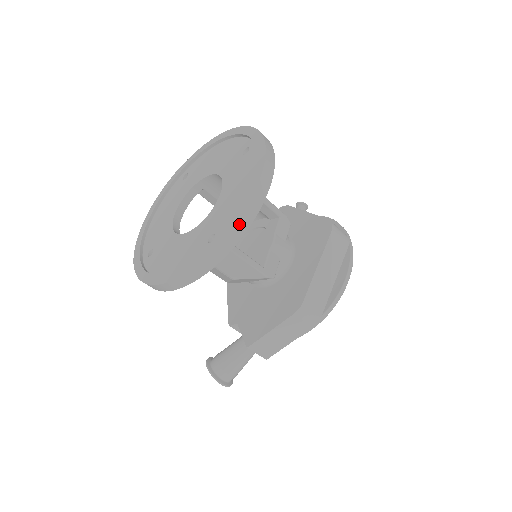
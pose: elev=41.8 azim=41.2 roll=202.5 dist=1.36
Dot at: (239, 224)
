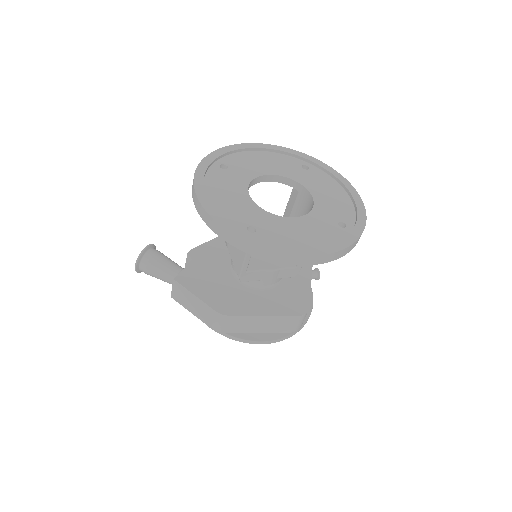
Dot at: (271, 253)
